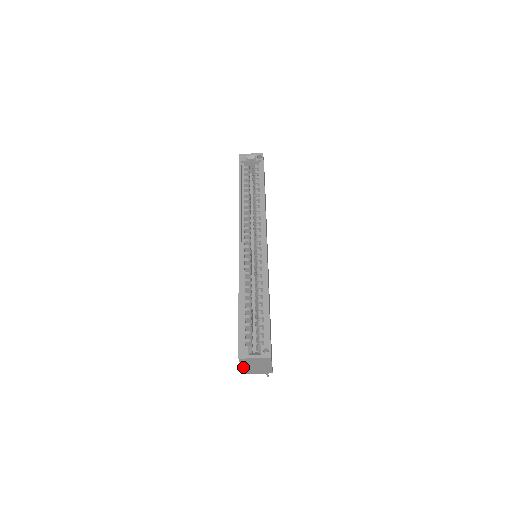
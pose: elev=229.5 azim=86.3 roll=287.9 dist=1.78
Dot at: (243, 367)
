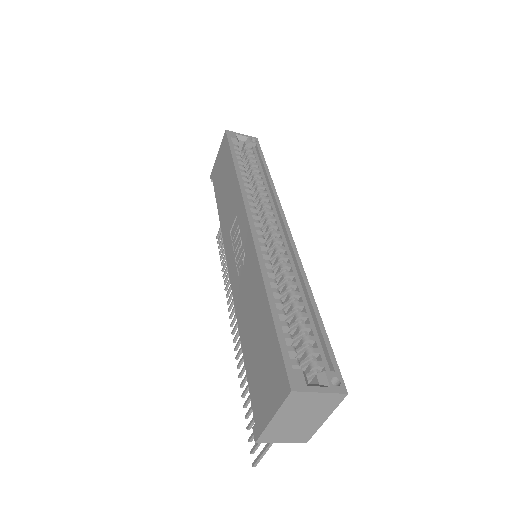
Dot at: (274, 420)
